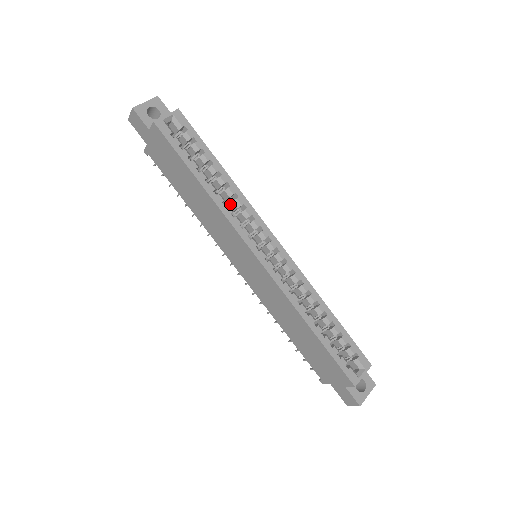
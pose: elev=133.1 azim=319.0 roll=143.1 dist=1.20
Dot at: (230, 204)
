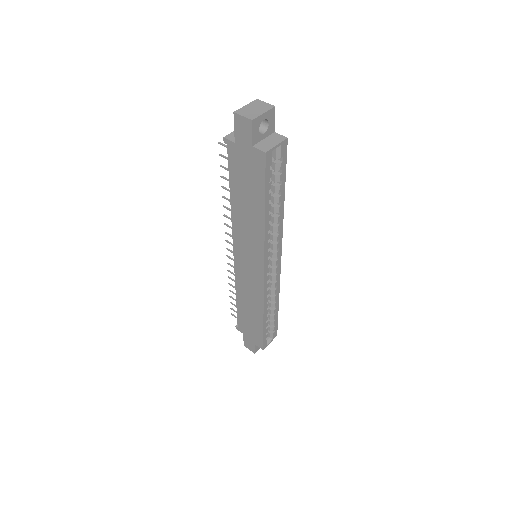
Dot at: occluded
